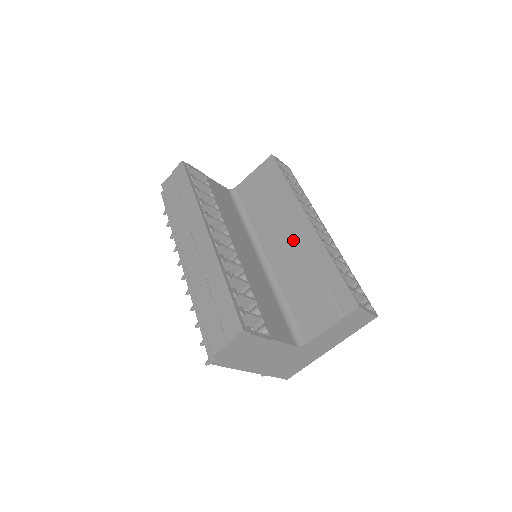
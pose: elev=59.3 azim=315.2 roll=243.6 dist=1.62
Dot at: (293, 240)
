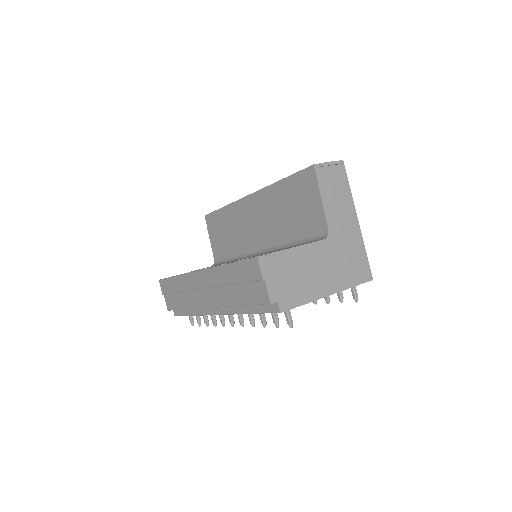
Dot at: (257, 216)
